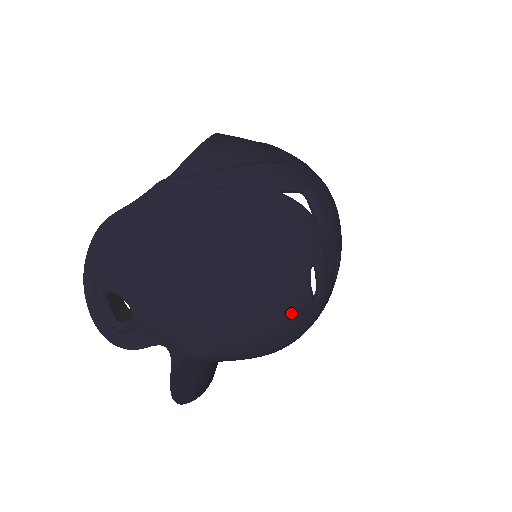
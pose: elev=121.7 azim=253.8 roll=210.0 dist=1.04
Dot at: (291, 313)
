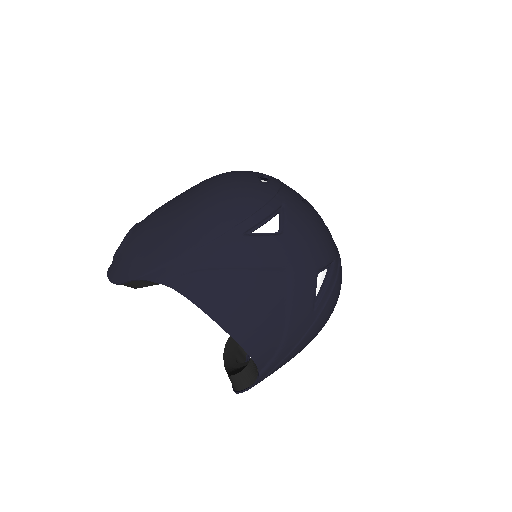
Dot at: occluded
